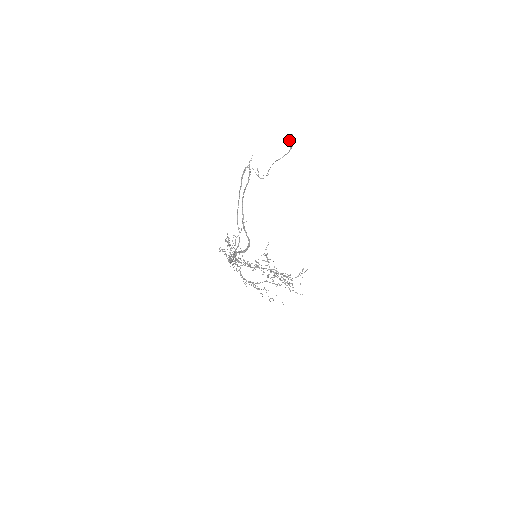
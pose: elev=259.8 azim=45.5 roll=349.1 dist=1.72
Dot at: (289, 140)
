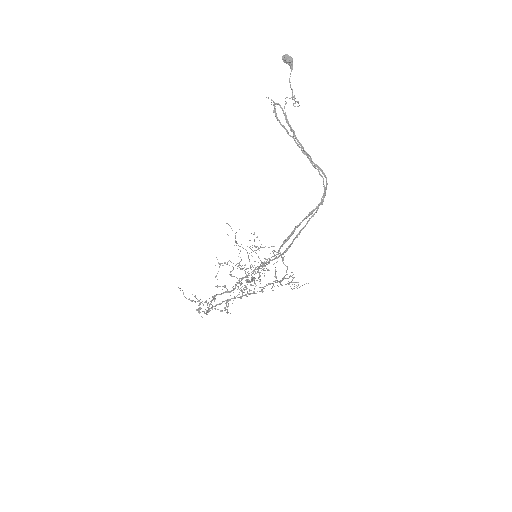
Dot at: occluded
